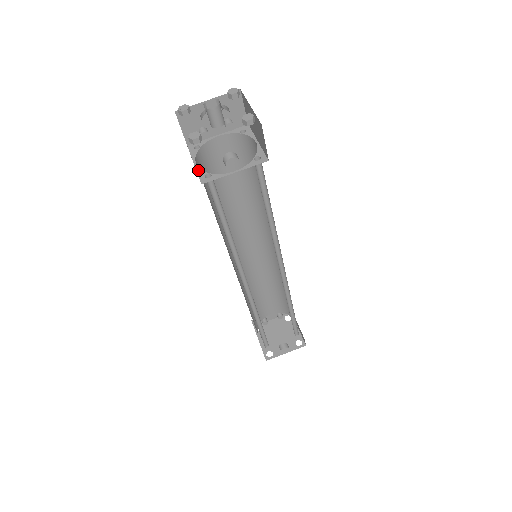
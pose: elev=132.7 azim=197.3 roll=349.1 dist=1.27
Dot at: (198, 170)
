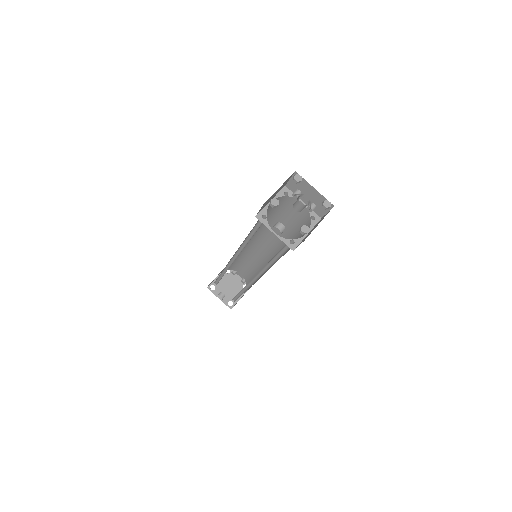
Dot at: (266, 207)
